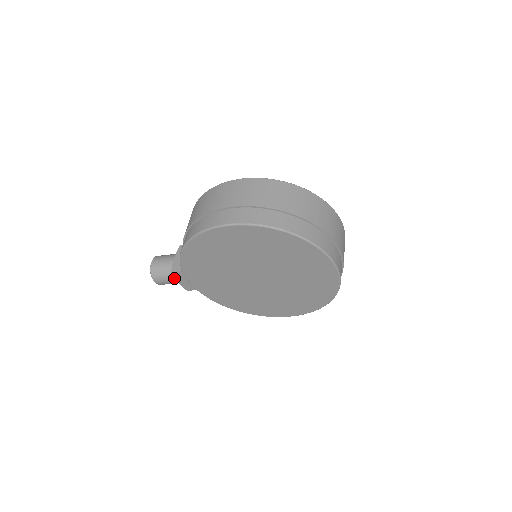
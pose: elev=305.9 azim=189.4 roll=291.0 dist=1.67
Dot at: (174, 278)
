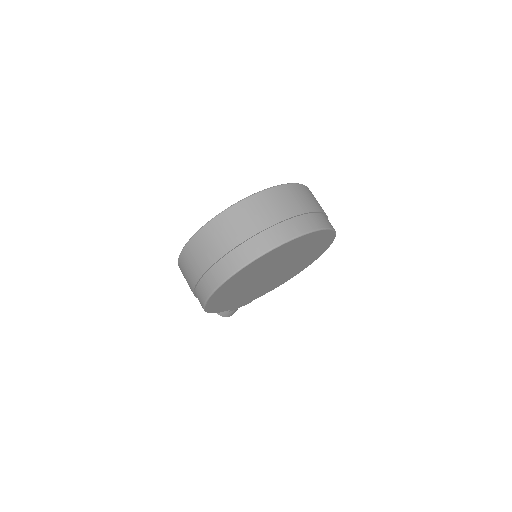
Dot at: occluded
